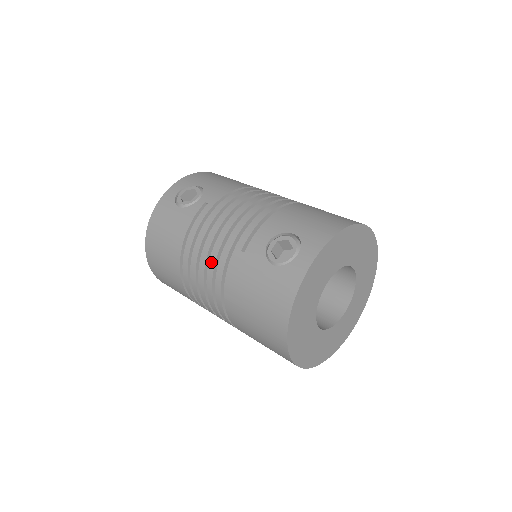
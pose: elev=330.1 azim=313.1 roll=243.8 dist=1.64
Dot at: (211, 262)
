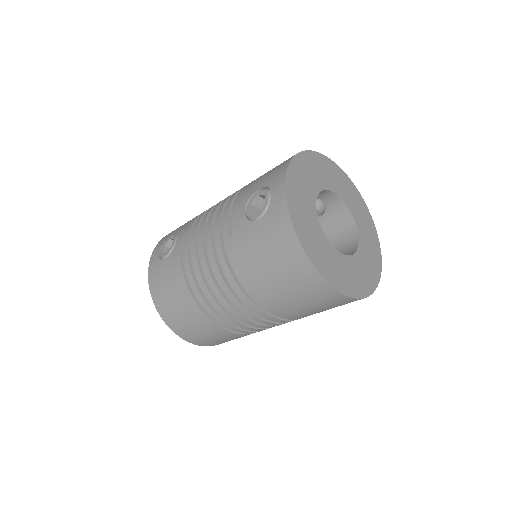
Dot at: (214, 270)
